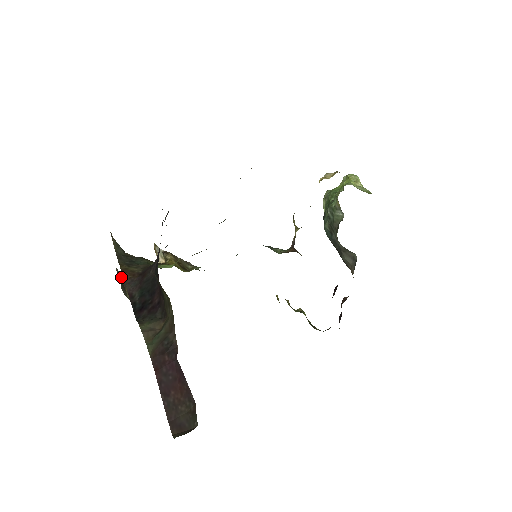
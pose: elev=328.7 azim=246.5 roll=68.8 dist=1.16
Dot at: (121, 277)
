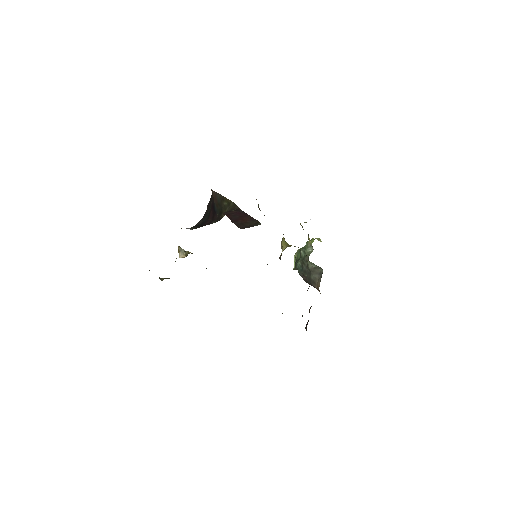
Dot at: occluded
